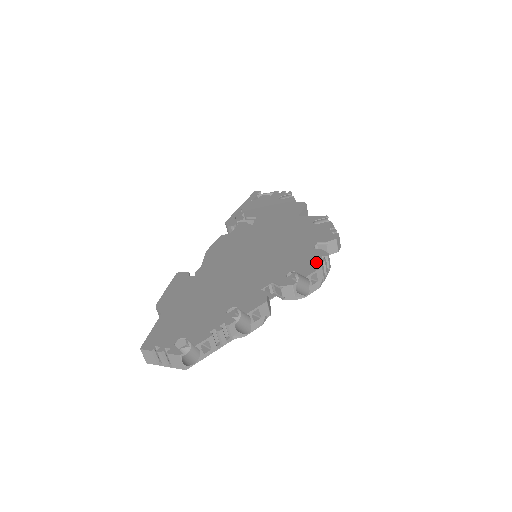
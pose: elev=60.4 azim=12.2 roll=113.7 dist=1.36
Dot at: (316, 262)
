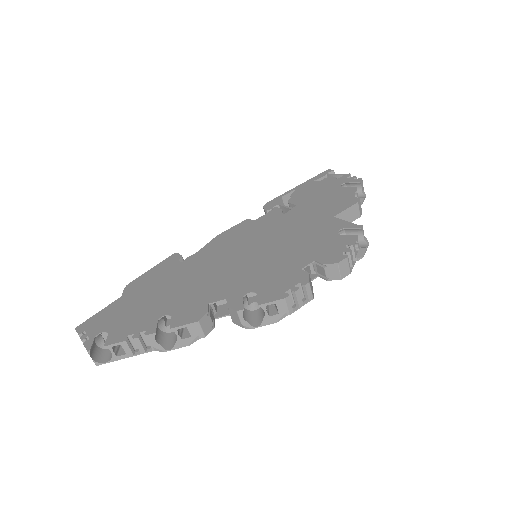
Dot at: (286, 289)
